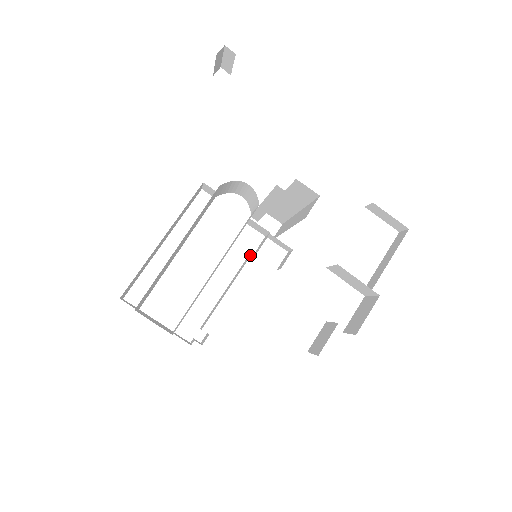
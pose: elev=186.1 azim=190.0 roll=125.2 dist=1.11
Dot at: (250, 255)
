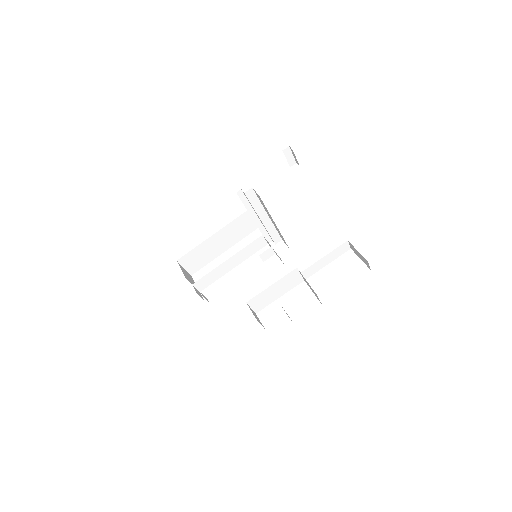
Dot at: occluded
